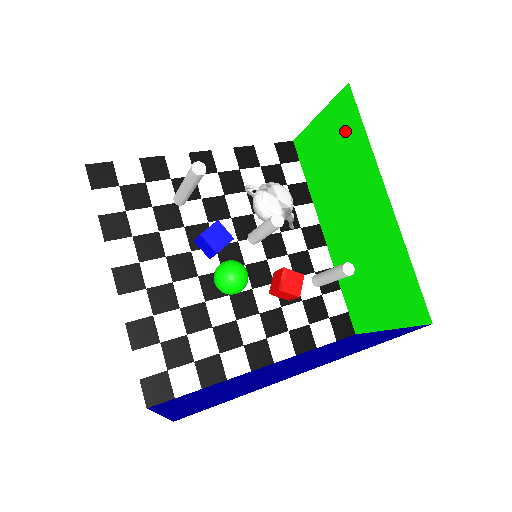
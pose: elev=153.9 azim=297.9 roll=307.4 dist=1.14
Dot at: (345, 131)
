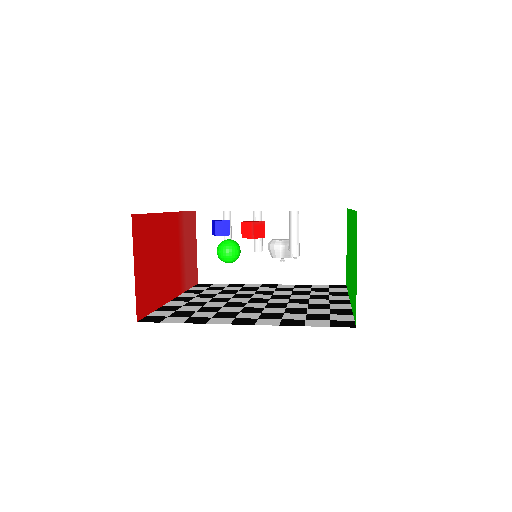
Dot at: occluded
